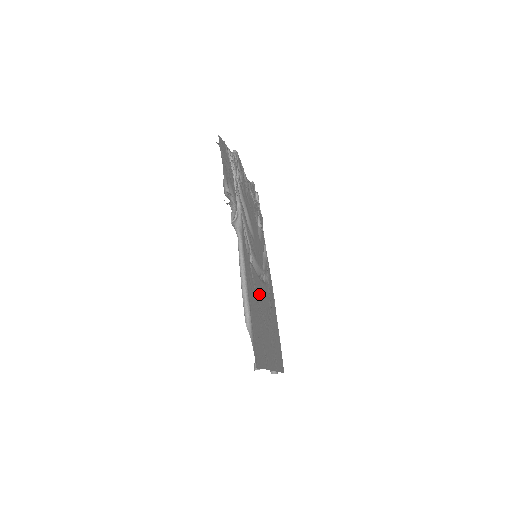
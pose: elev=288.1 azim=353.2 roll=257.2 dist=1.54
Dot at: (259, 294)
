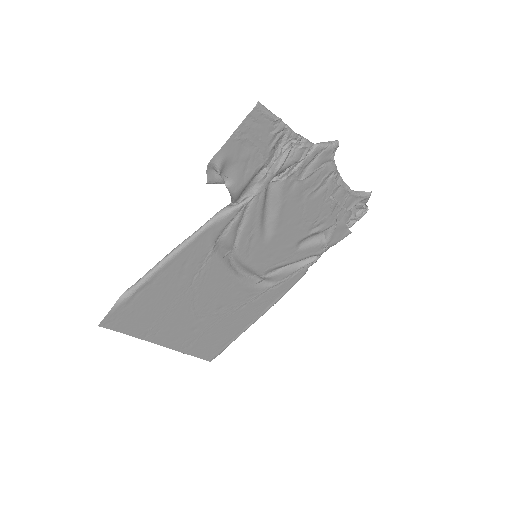
Dot at: (208, 285)
